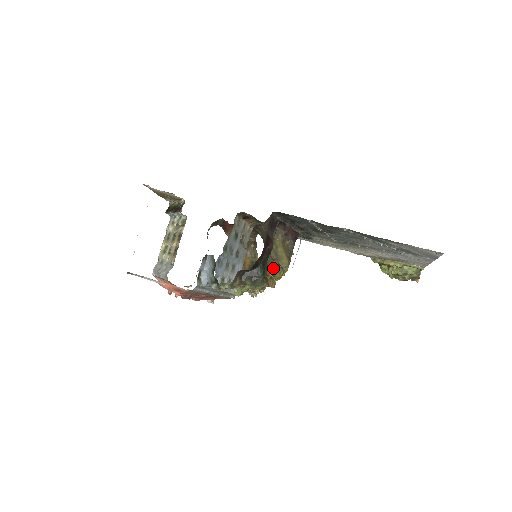
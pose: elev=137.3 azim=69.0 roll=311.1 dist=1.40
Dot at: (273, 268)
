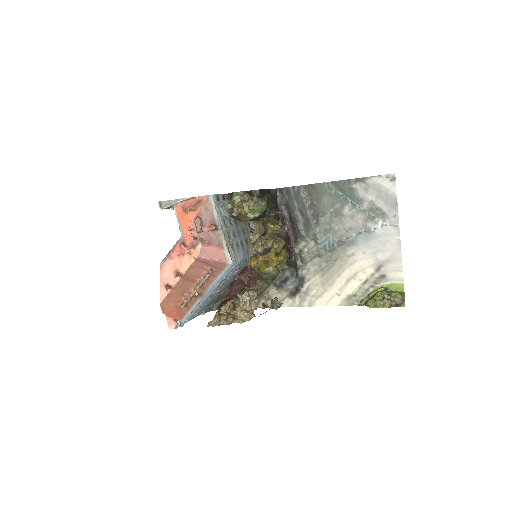
Dot at: (273, 223)
